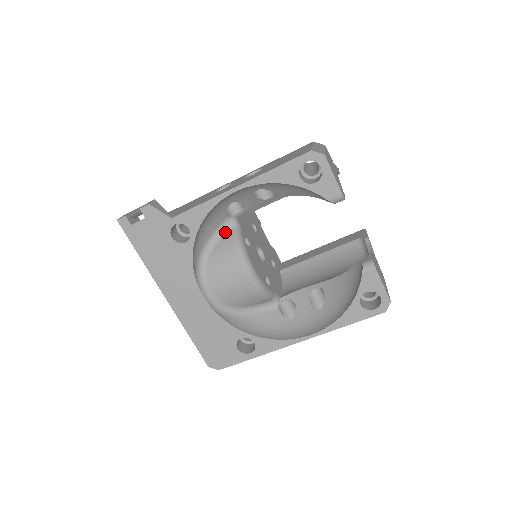
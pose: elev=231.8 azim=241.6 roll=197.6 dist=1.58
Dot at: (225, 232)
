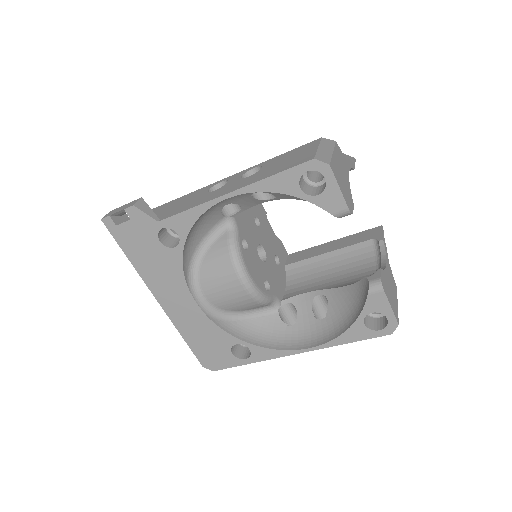
Dot at: (220, 233)
